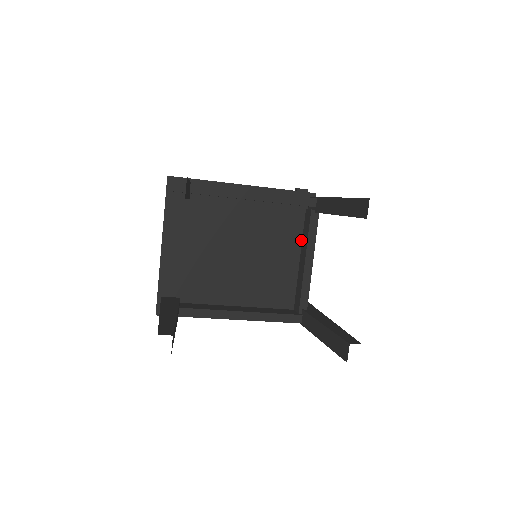
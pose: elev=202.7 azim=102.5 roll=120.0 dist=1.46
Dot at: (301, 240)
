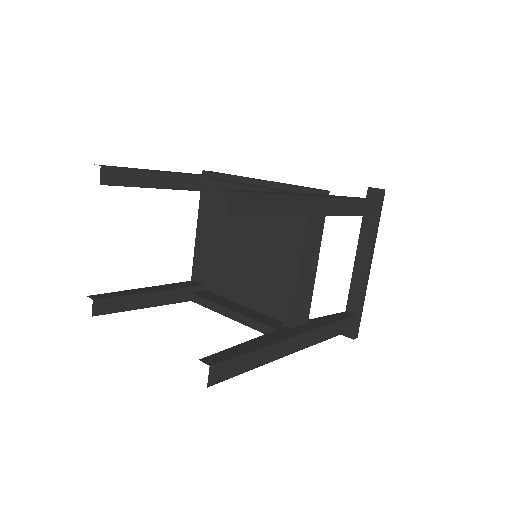
Dot at: occluded
